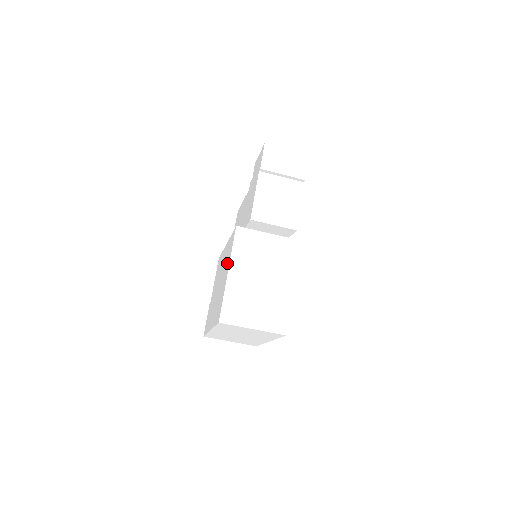
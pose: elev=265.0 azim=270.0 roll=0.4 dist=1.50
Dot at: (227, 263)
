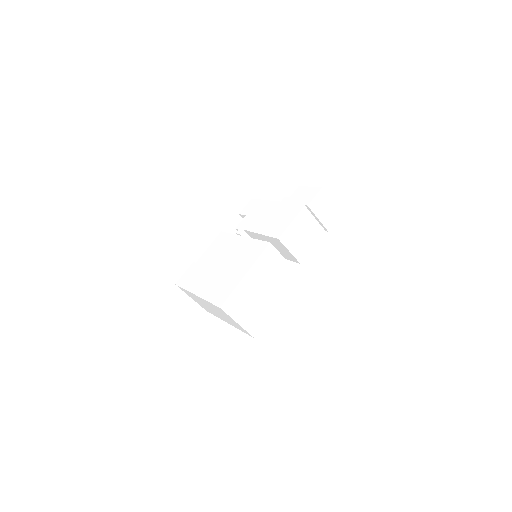
Dot at: (245, 262)
